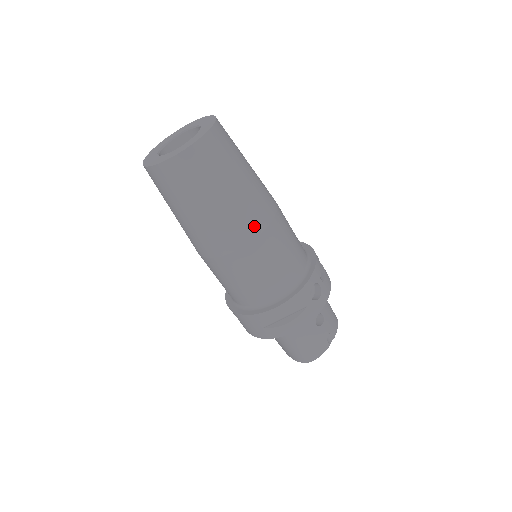
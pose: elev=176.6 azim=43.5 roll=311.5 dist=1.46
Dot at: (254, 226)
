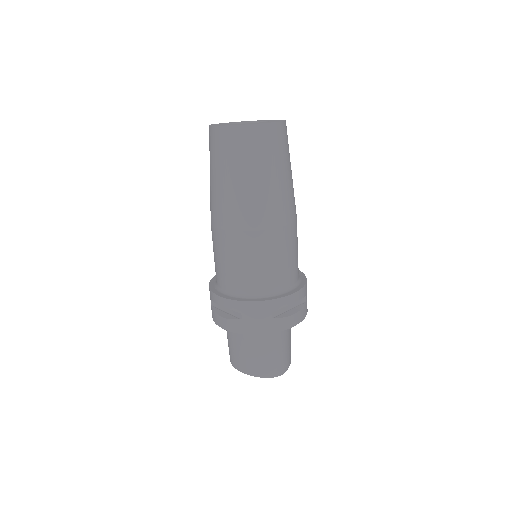
Dot at: (294, 211)
